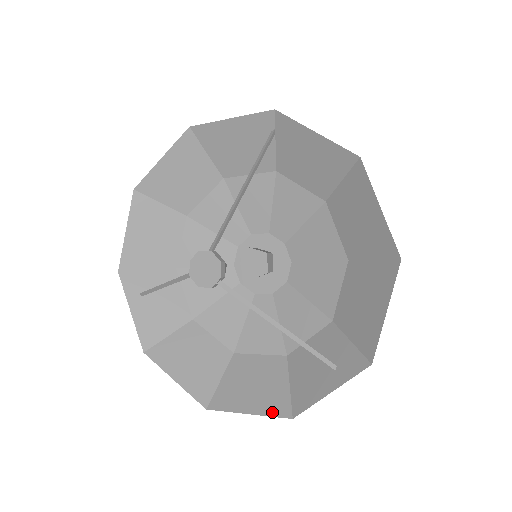
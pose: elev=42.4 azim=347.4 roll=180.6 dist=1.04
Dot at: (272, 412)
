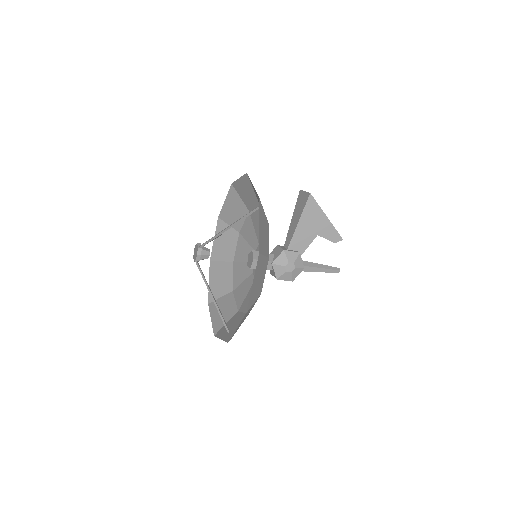
Dot at: (214, 327)
